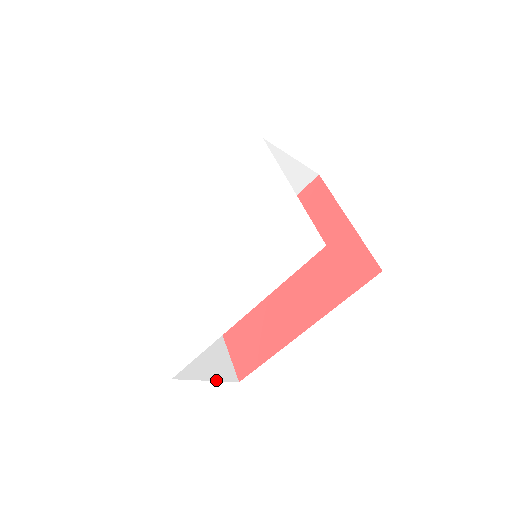
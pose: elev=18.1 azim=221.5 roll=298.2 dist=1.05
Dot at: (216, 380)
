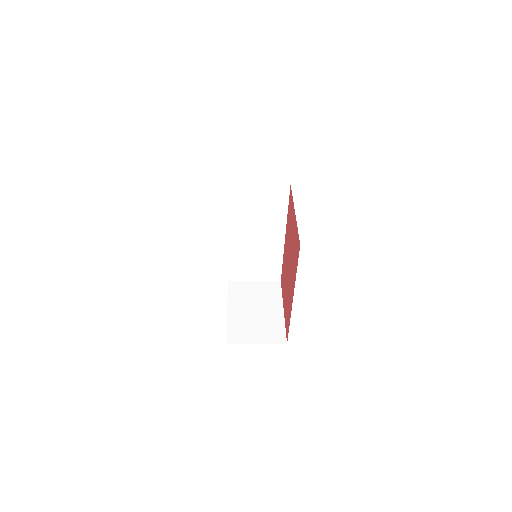
Dot at: (265, 343)
